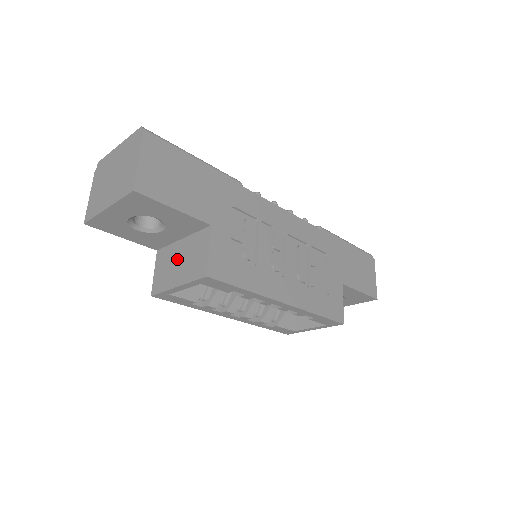
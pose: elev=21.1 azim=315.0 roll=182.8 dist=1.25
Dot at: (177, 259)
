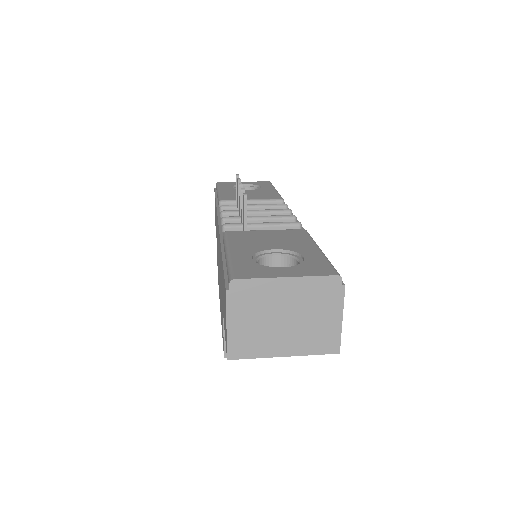
Dot at: occluded
